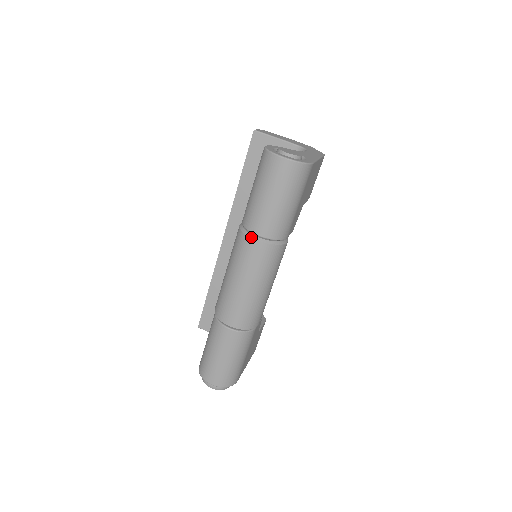
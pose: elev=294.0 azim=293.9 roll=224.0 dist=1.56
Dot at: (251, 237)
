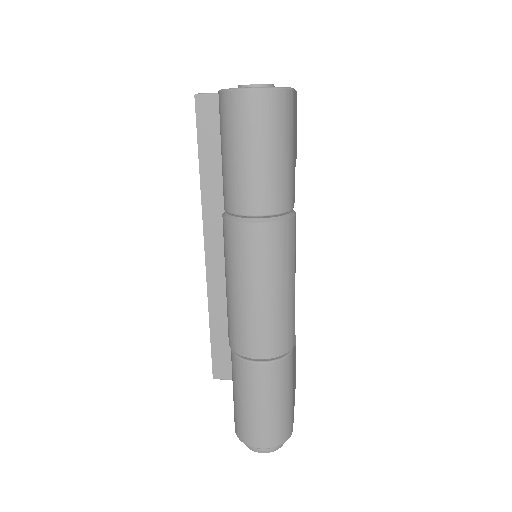
Dot at: (245, 222)
